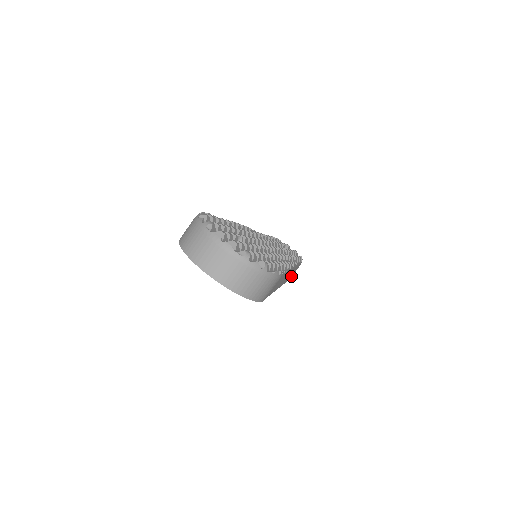
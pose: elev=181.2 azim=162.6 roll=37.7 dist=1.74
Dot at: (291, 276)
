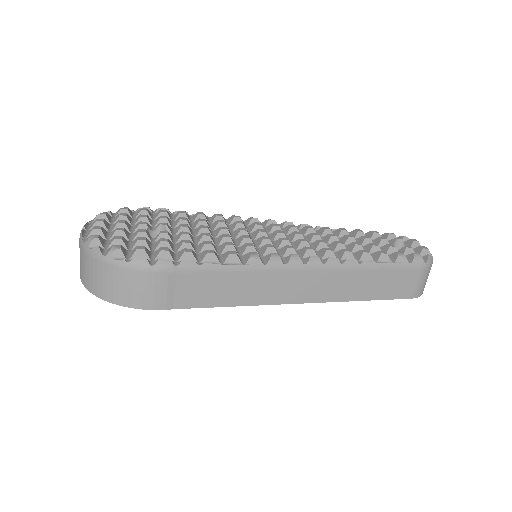
Dot at: (405, 291)
